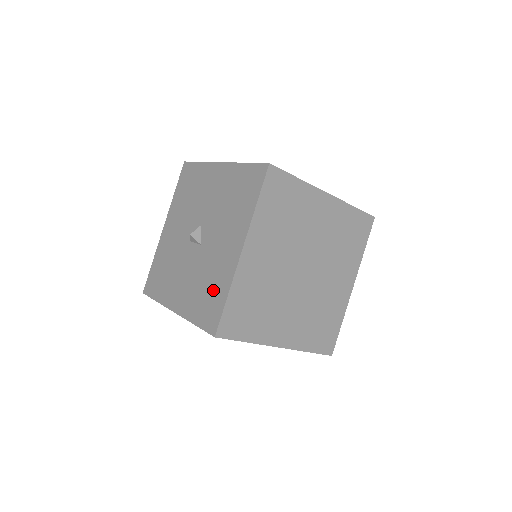
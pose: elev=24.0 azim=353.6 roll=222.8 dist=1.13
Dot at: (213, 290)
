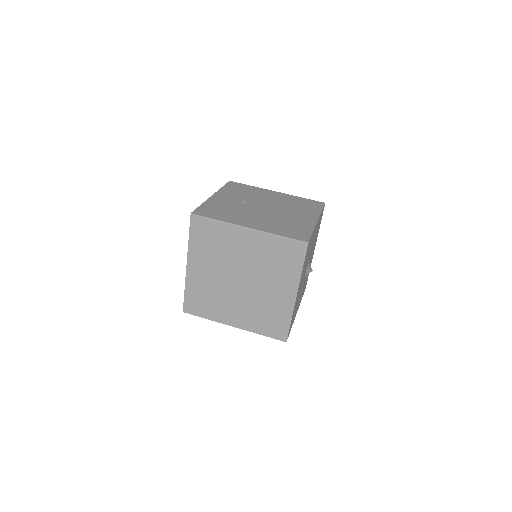
Dot at: occluded
